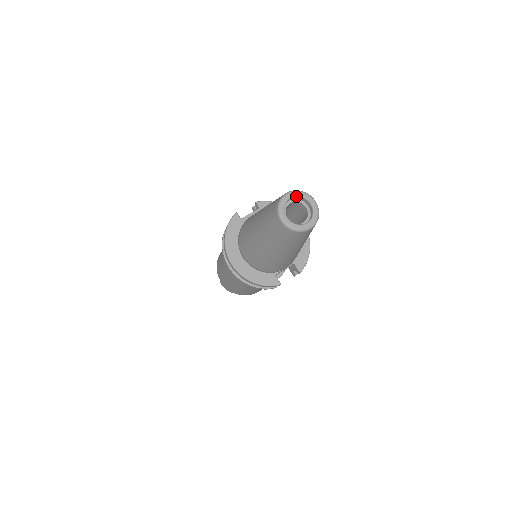
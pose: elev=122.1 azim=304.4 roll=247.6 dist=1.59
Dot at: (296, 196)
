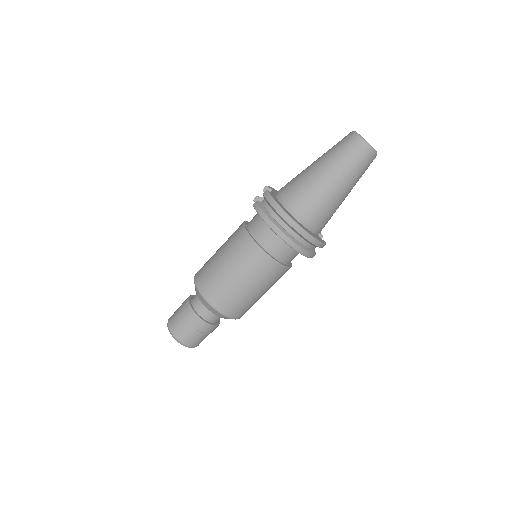
Dot at: occluded
